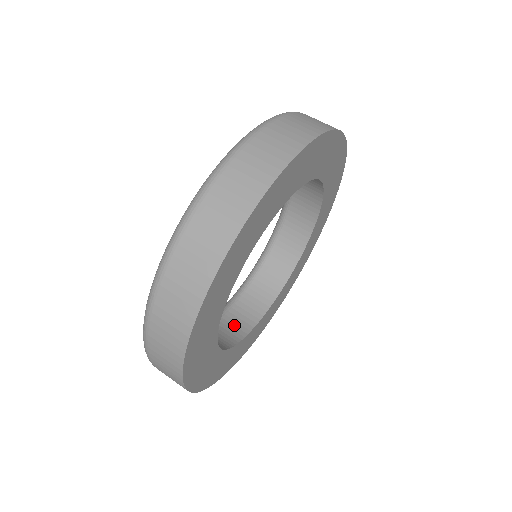
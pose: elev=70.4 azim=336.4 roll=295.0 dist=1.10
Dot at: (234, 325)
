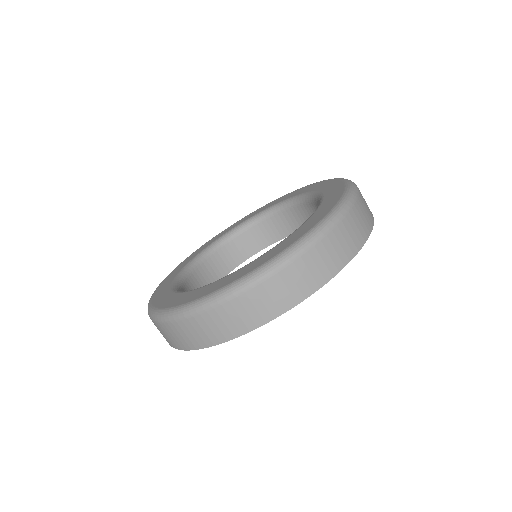
Dot at: (220, 264)
